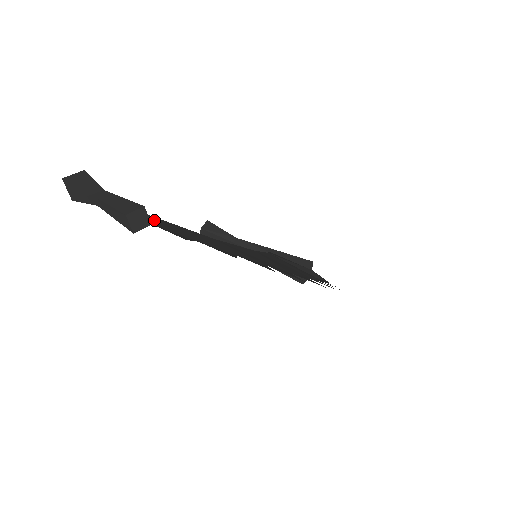
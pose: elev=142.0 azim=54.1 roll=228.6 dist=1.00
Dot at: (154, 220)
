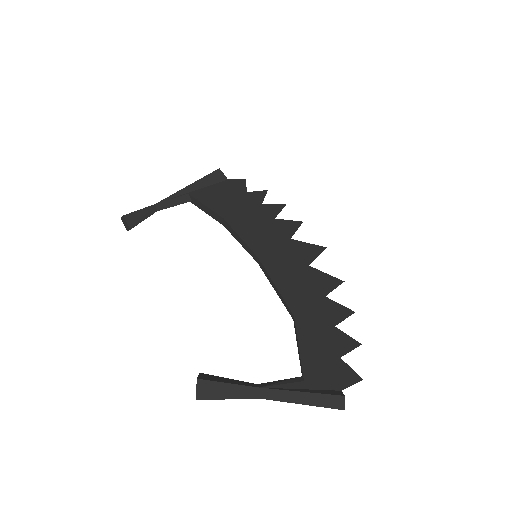
Dot at: (319, 378)
